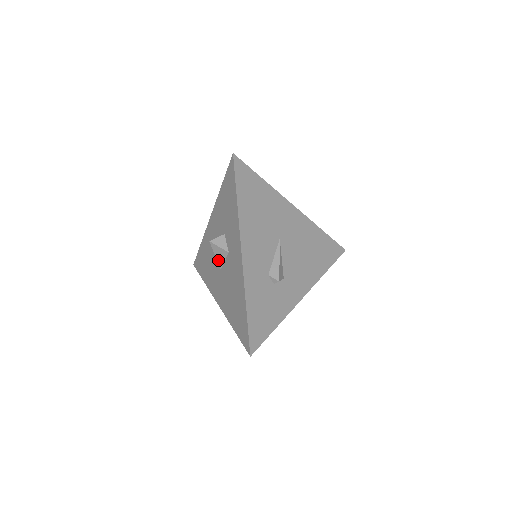
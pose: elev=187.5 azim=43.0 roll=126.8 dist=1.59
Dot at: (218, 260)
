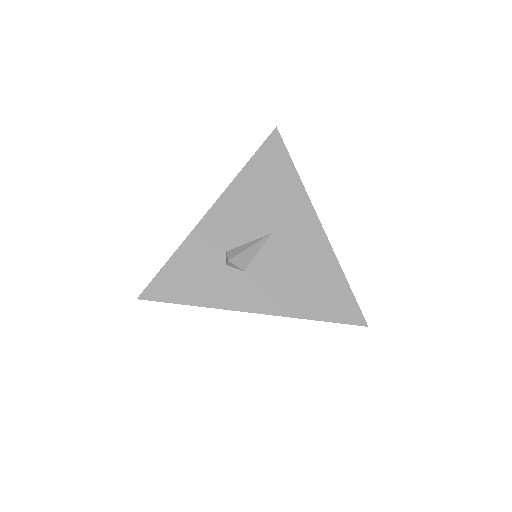
Dot at: occluded
